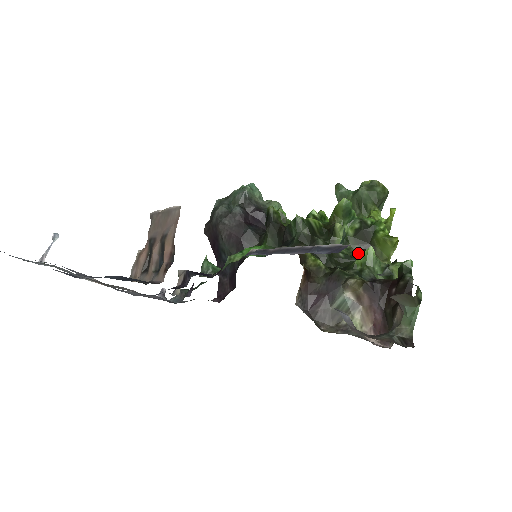
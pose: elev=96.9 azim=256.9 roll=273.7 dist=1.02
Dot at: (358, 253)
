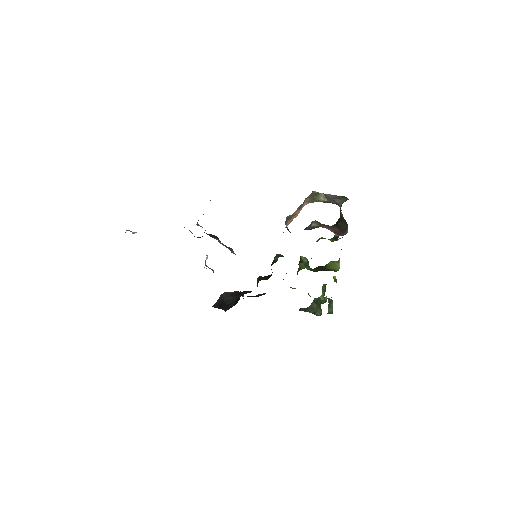
Dot at: occluded
